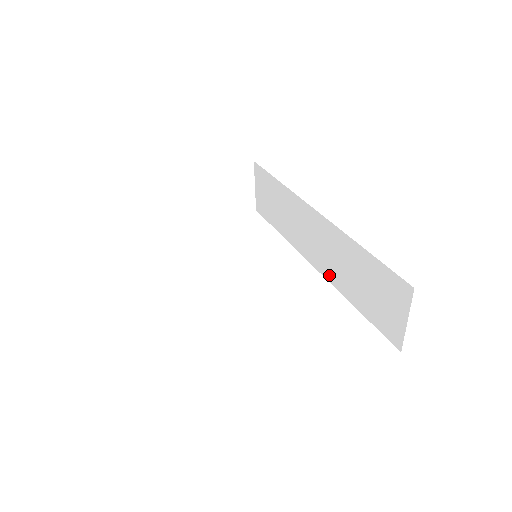
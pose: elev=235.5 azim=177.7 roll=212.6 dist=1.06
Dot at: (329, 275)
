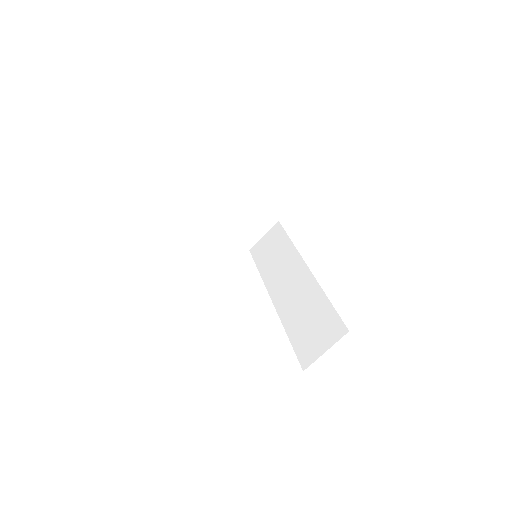
Dot at: (282, 308)
